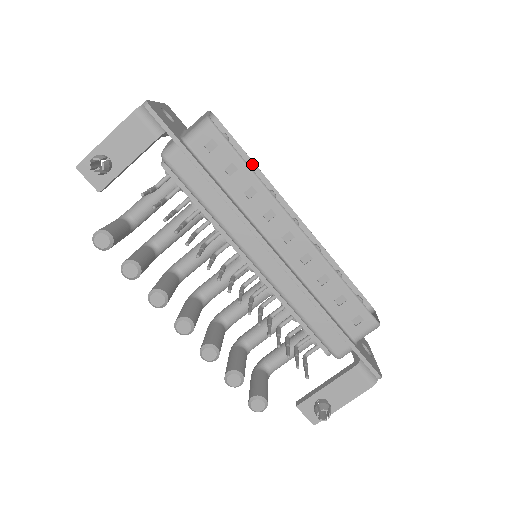
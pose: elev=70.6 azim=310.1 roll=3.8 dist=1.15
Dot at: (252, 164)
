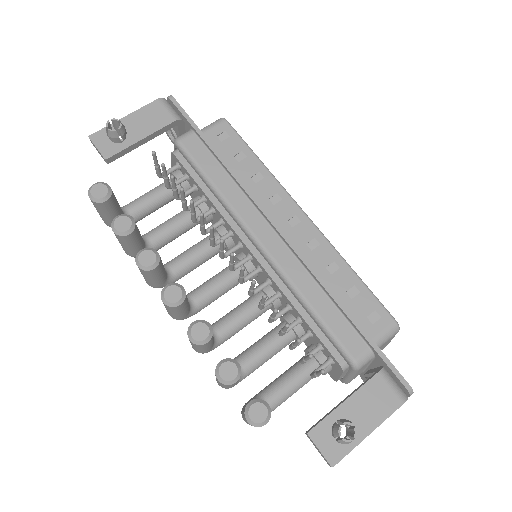
Dot at: occluded
